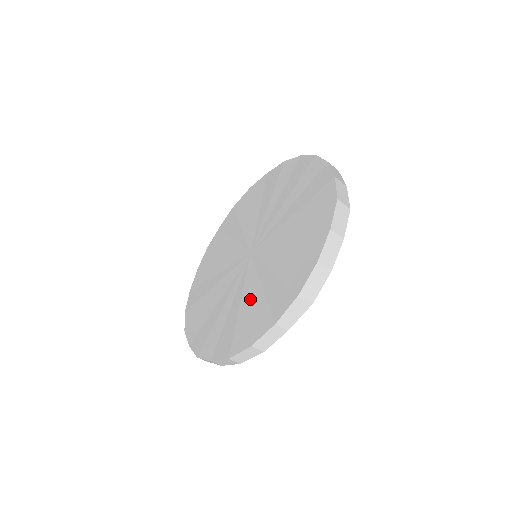
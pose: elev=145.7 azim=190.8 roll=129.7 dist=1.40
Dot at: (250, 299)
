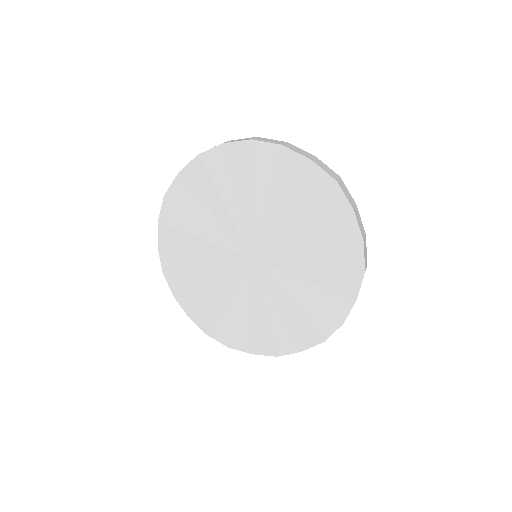
Dot at: (301, 294)
